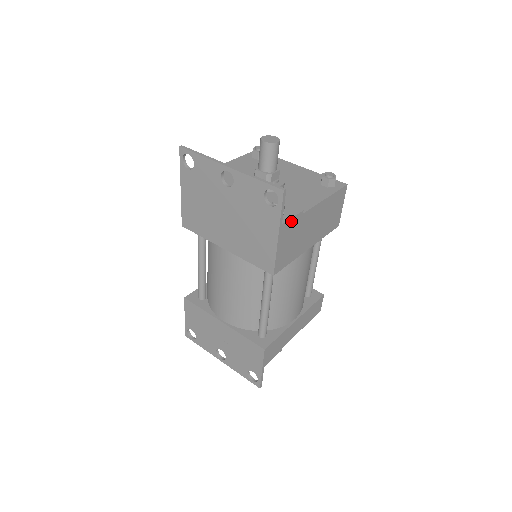
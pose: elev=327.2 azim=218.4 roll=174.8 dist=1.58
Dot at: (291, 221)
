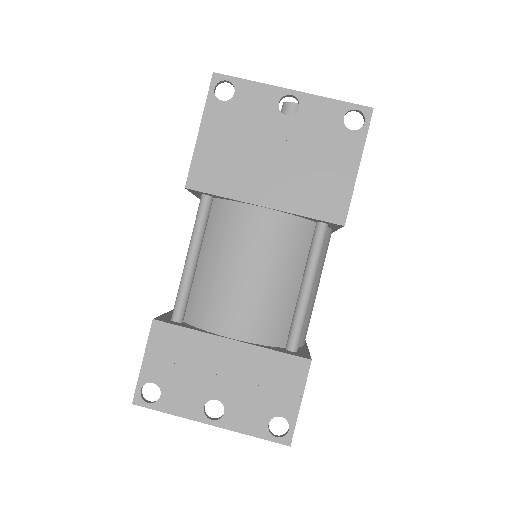
Dot at: occluded
